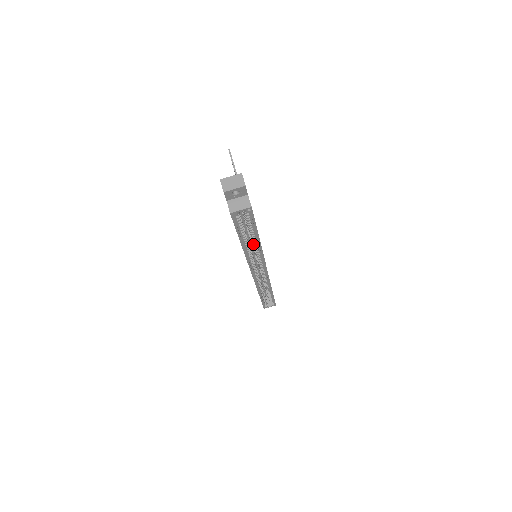
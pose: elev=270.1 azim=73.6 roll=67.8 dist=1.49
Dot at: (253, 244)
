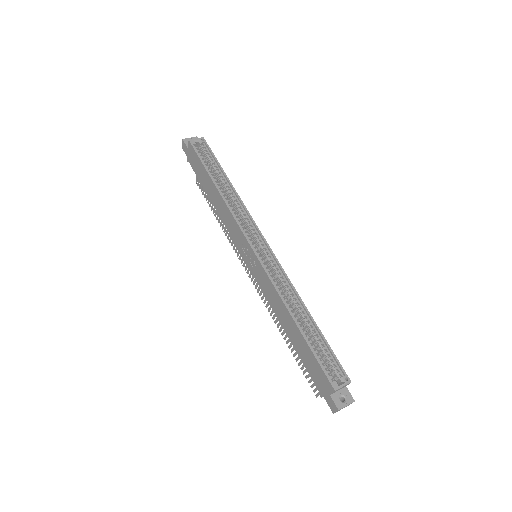
Dot at: (228, 193)
